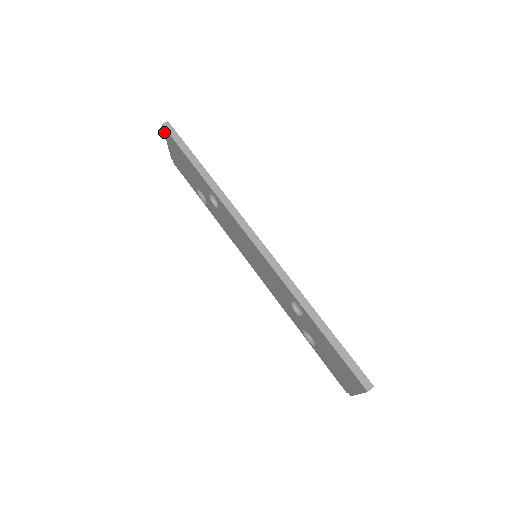
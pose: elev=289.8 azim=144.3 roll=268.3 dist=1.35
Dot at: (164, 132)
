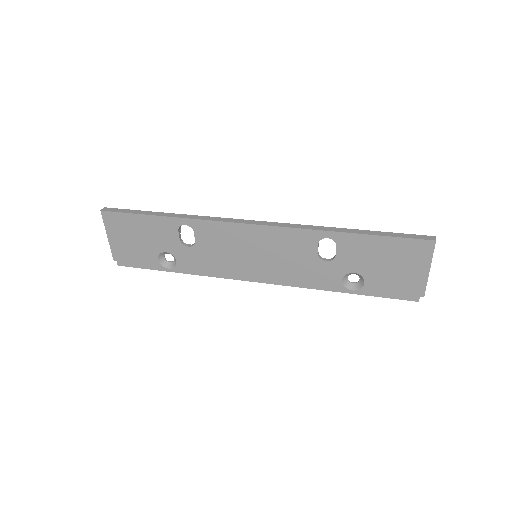
Dot at: (104, 221)
